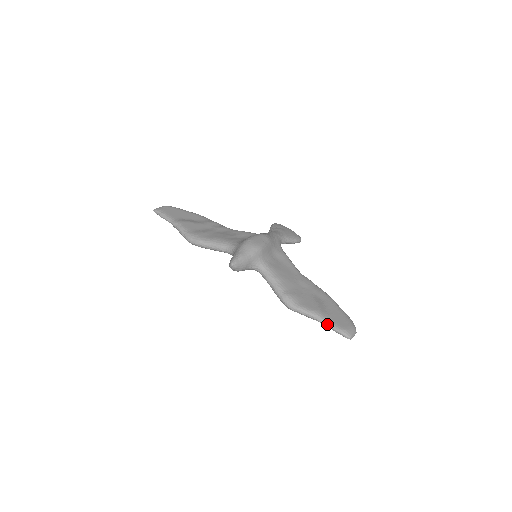
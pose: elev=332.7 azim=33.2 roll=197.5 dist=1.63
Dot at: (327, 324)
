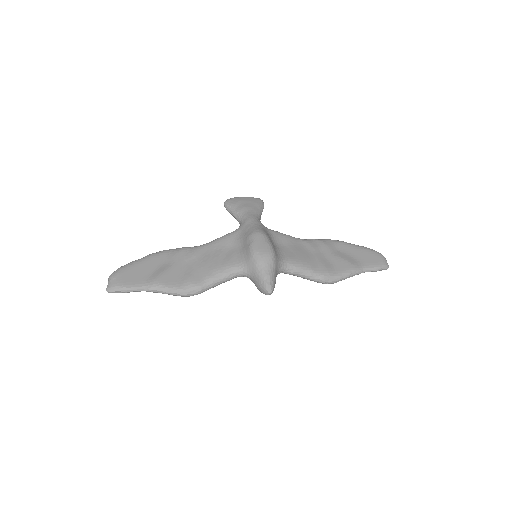
Dot at: (366, 271)
